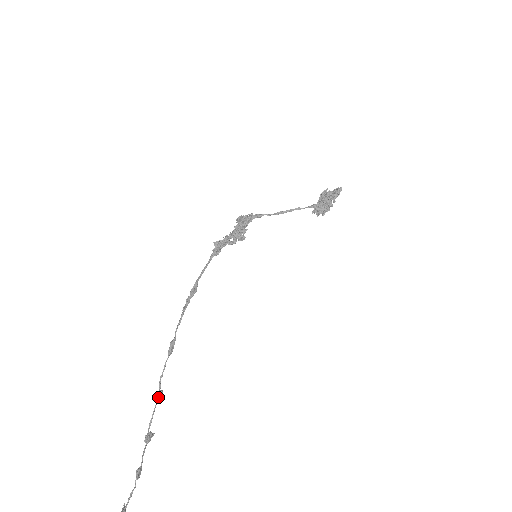
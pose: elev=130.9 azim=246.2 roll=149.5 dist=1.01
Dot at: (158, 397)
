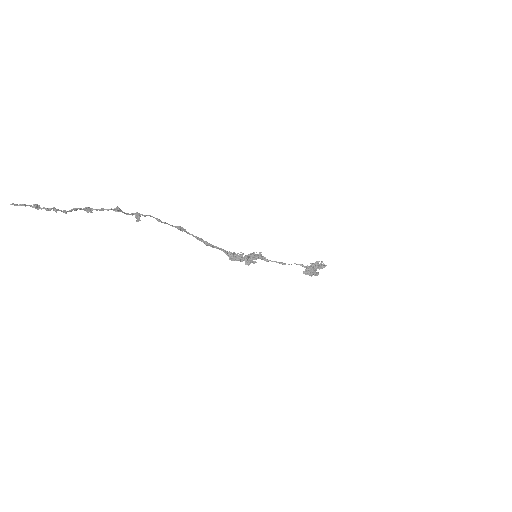
Dot at: occluded
